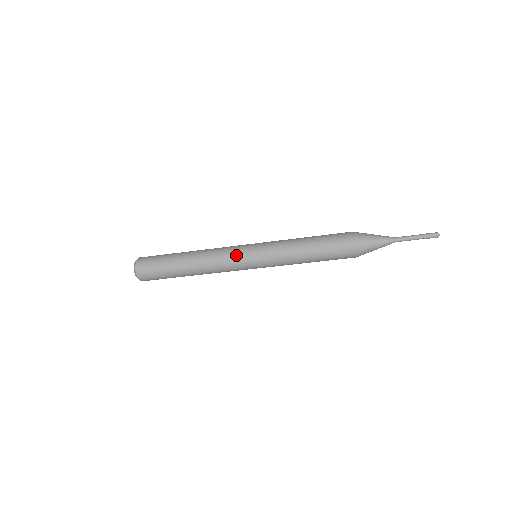
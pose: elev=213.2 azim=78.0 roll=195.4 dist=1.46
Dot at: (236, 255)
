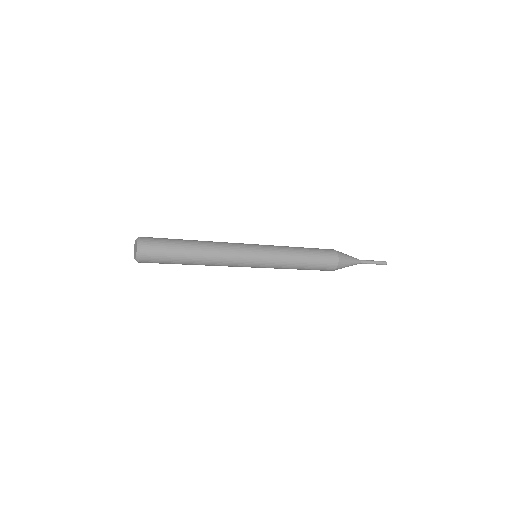
Dot at: (245, 250)
